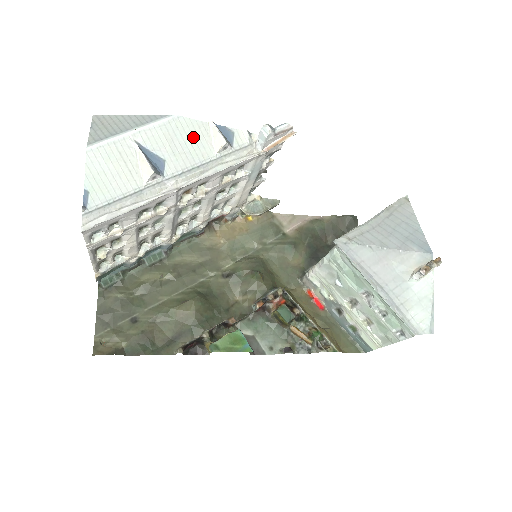
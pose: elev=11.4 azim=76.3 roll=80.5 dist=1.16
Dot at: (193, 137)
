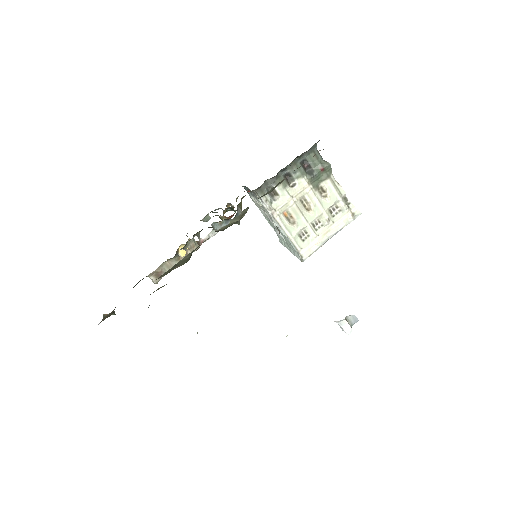
Dot at: occluded
